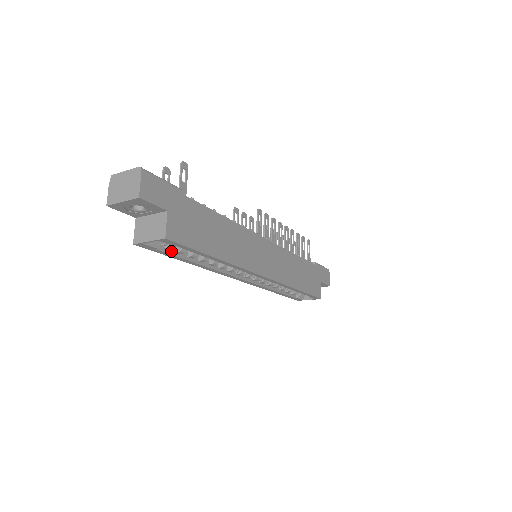
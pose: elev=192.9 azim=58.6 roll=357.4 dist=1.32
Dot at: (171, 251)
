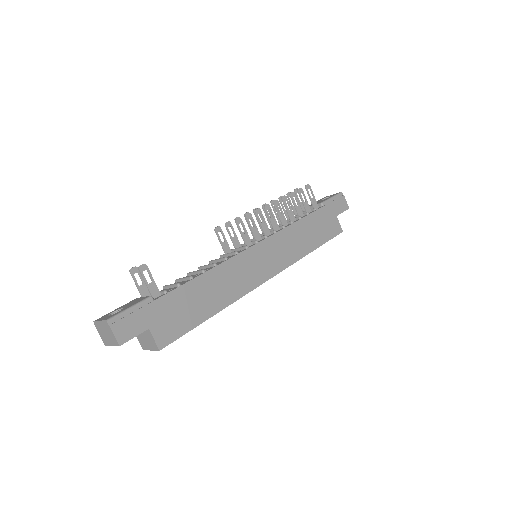
Dot at: occluded
